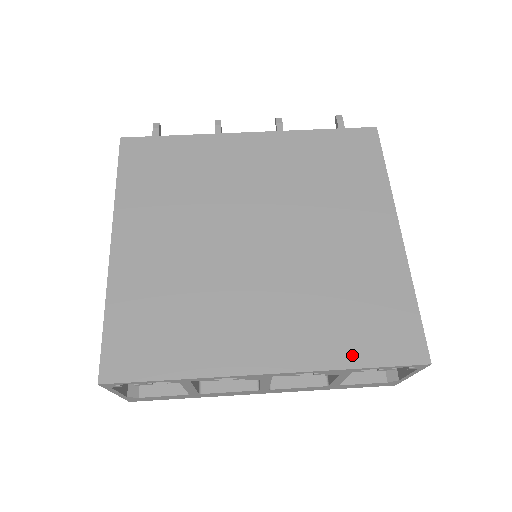
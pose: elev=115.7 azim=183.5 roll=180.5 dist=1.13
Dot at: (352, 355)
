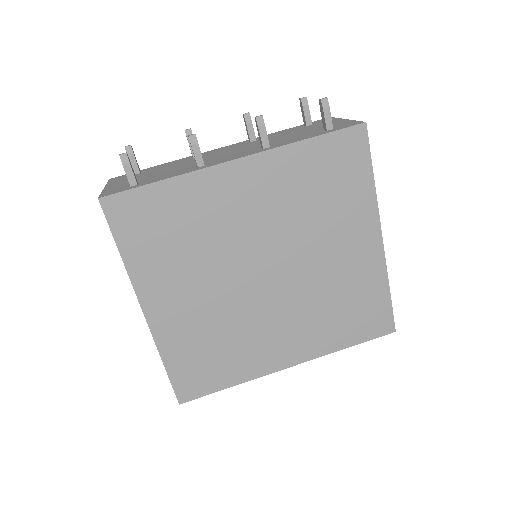
Dot at: (345, 341)
